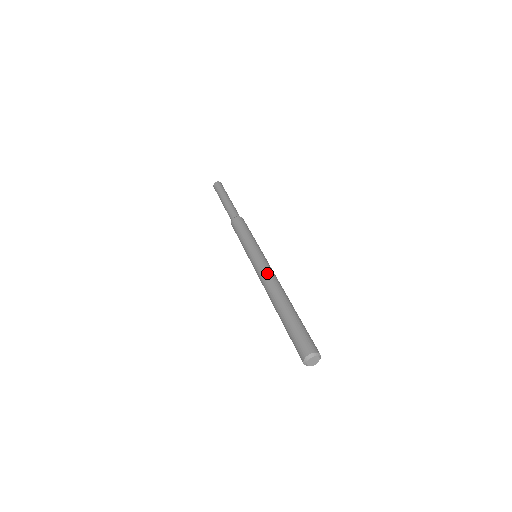
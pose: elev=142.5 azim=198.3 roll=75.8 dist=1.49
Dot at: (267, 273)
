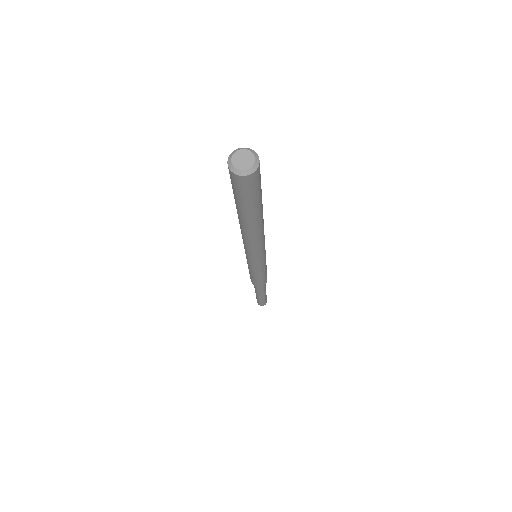
Dot at: occluded
